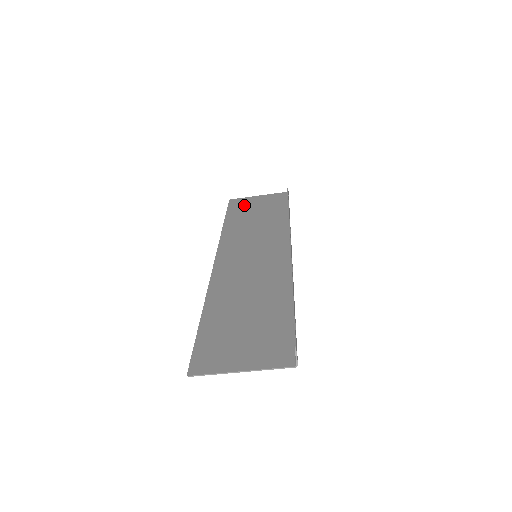
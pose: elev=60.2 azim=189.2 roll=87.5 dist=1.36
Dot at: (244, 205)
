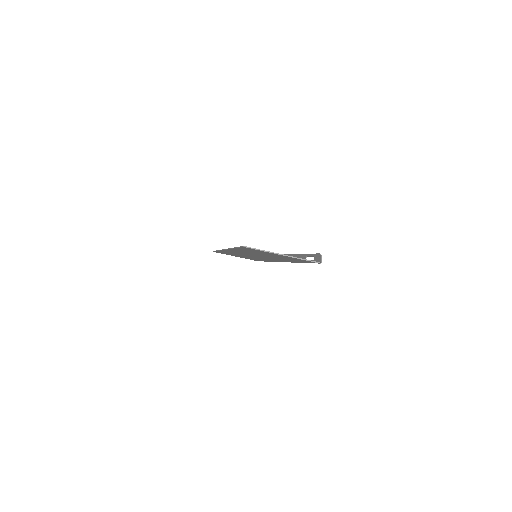
Dot at: occluded
